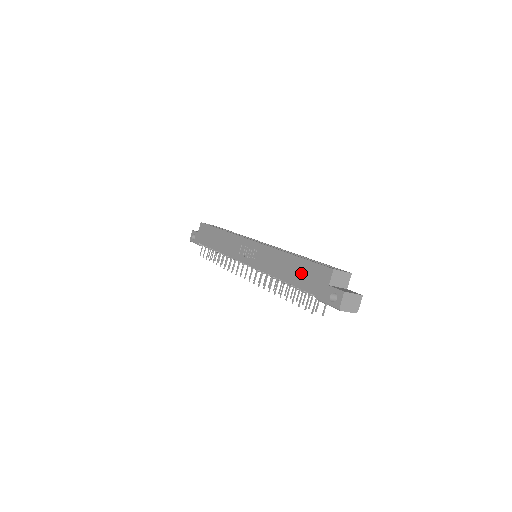
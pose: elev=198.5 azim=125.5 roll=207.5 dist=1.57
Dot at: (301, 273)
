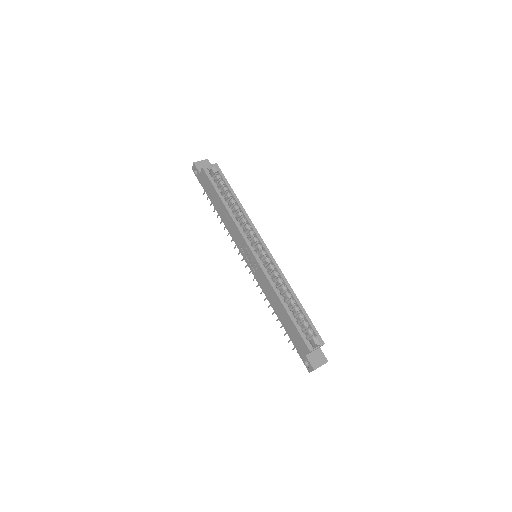
Dot at: (288, 326)
